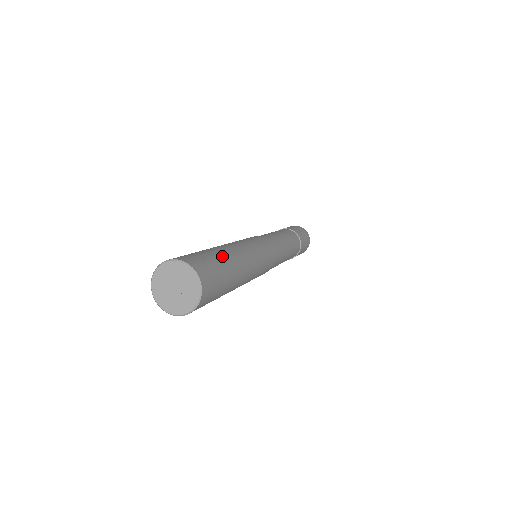
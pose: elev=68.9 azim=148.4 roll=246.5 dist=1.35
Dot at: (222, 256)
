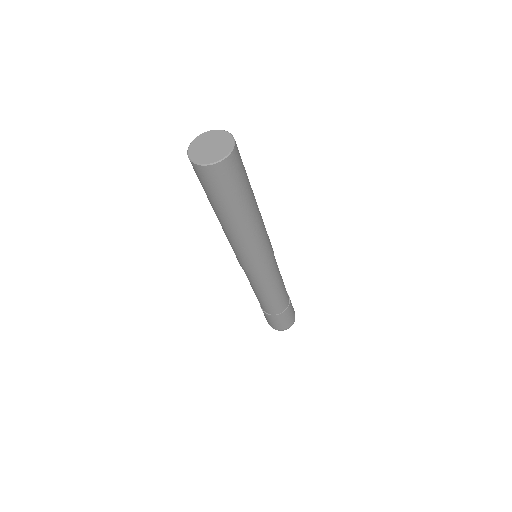
Dot at: occluded
